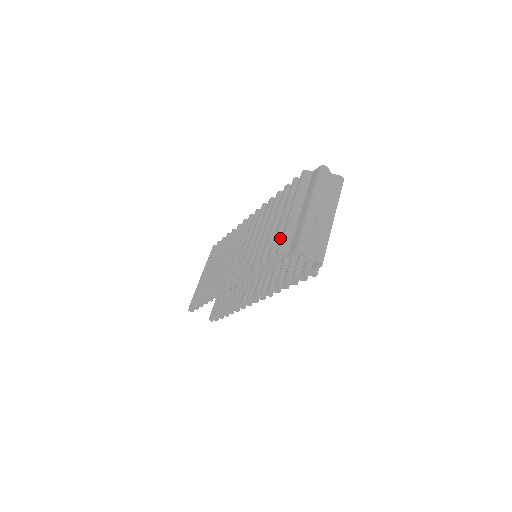
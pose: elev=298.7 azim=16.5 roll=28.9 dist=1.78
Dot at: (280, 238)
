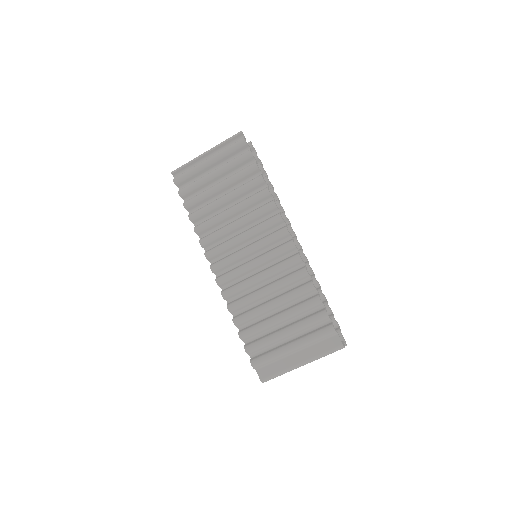
Dot at: (267, 346)
